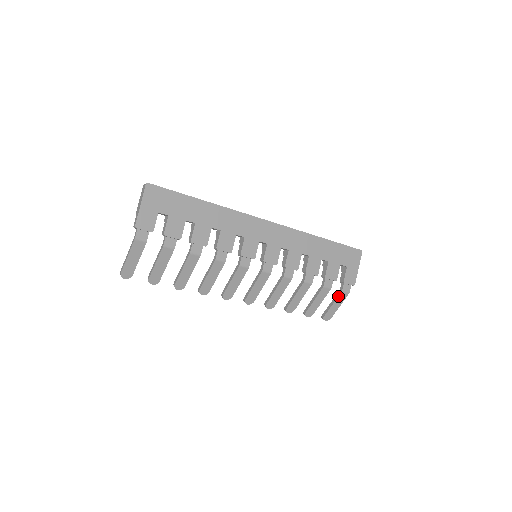
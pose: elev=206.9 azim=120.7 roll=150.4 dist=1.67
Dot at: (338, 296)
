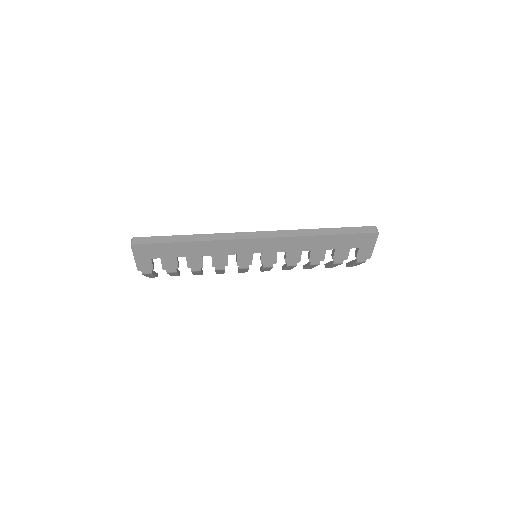
Dot at: (354, 263)
